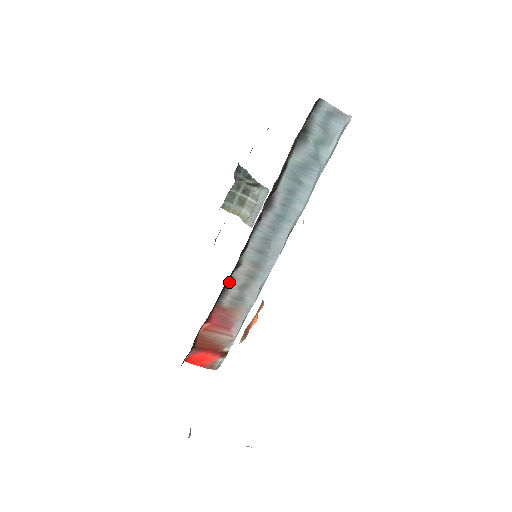
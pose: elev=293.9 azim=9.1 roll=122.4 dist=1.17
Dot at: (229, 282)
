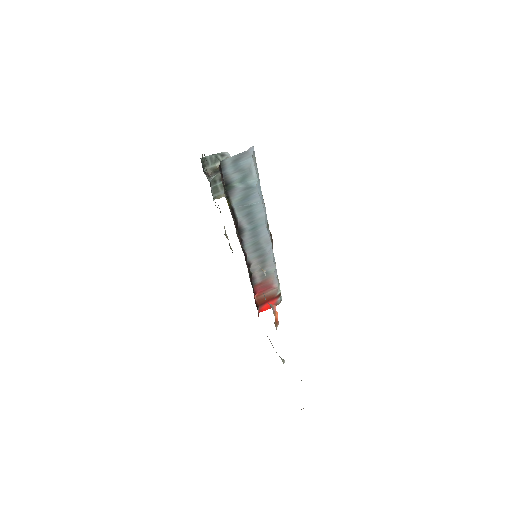
Dot at: (251, 274)
